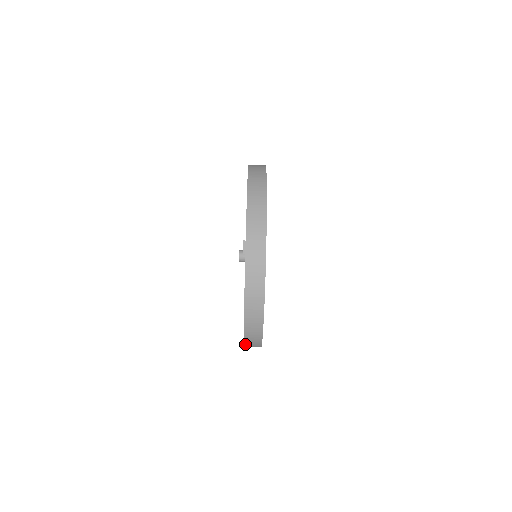
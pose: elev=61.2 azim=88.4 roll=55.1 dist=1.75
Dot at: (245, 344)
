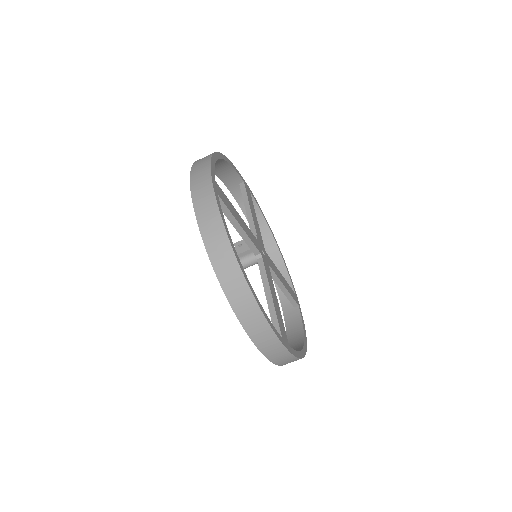
Dot at: (250, 335)
